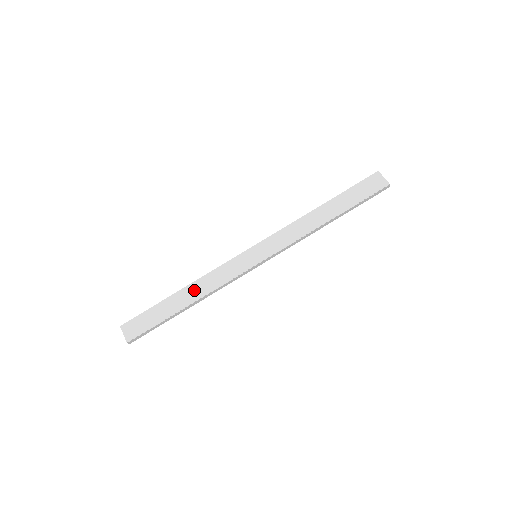
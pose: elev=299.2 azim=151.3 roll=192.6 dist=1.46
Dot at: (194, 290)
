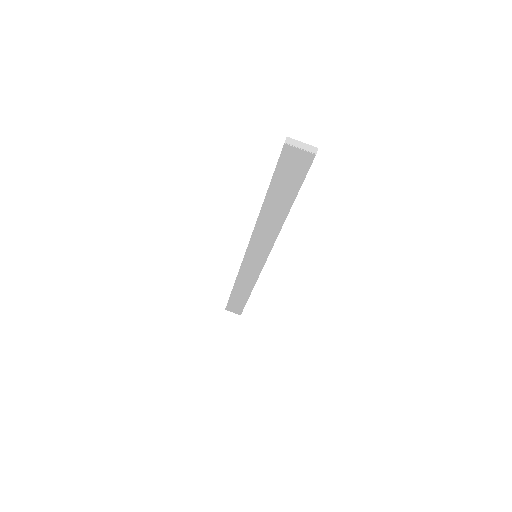
Dot at: (242, 287)
